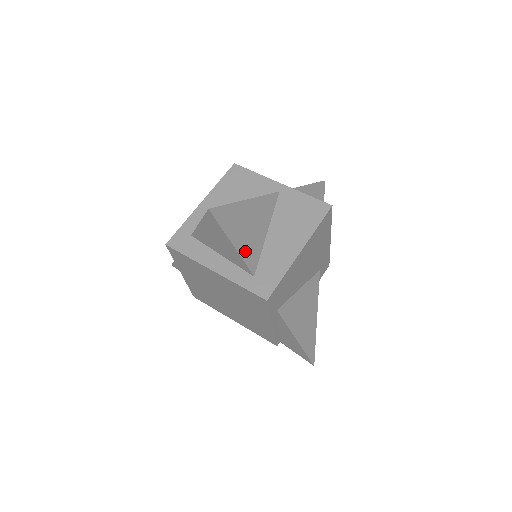
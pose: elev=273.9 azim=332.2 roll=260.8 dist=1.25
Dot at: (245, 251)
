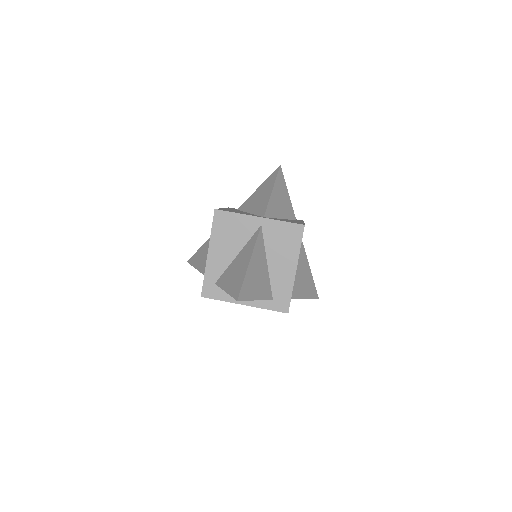
Dot at: (263, 293)
